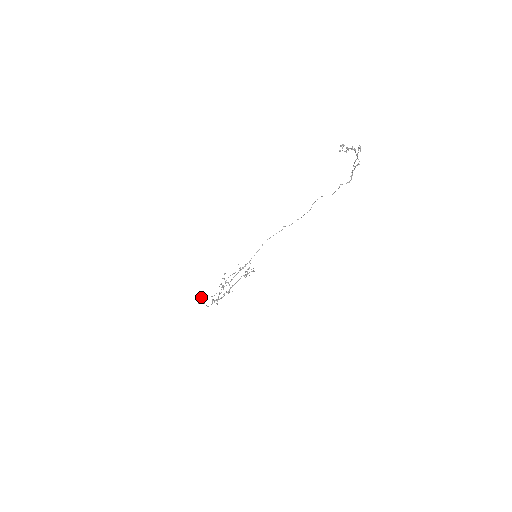
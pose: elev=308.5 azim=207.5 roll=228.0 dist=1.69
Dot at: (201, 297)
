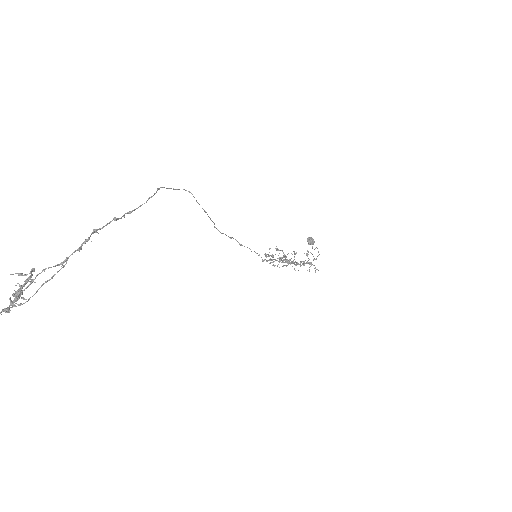
Dot at: occluded
